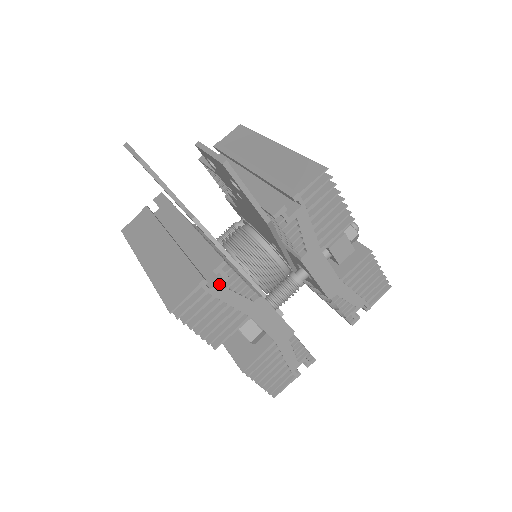
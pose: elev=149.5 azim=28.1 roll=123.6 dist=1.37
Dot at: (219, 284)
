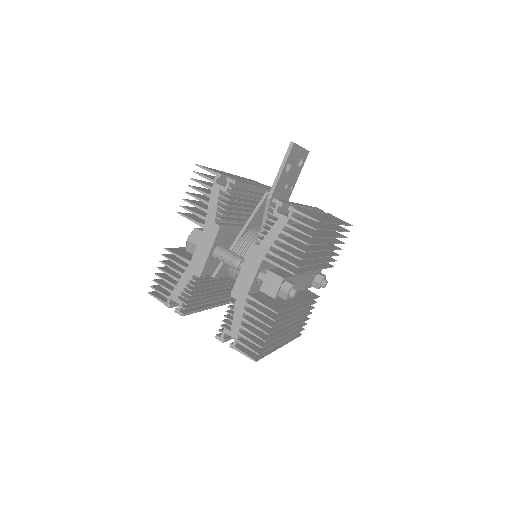
Dot at: (220, 187)
